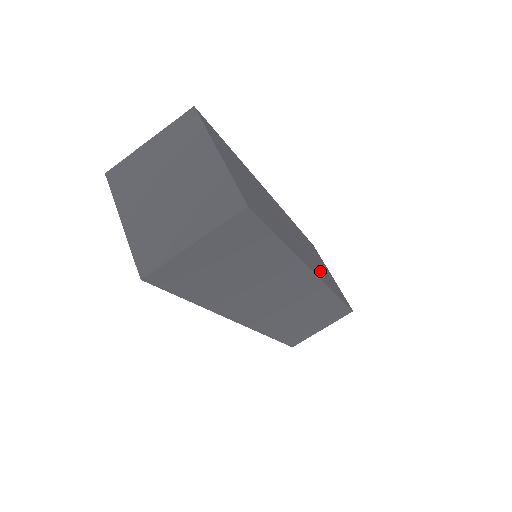
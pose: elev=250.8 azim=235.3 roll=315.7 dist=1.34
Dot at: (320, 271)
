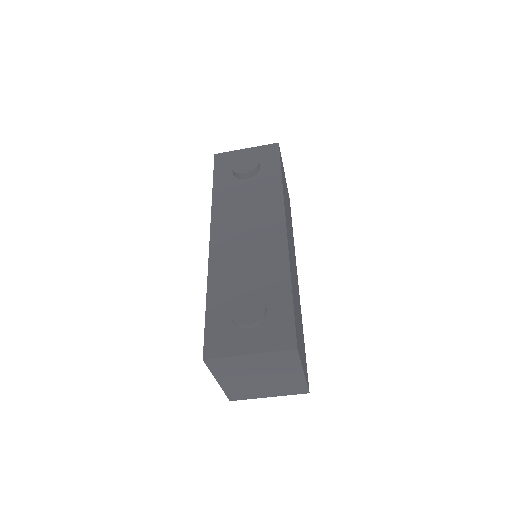
Dot at: occluded
